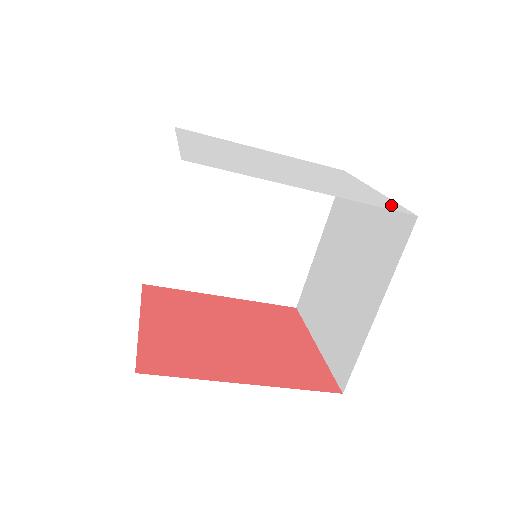
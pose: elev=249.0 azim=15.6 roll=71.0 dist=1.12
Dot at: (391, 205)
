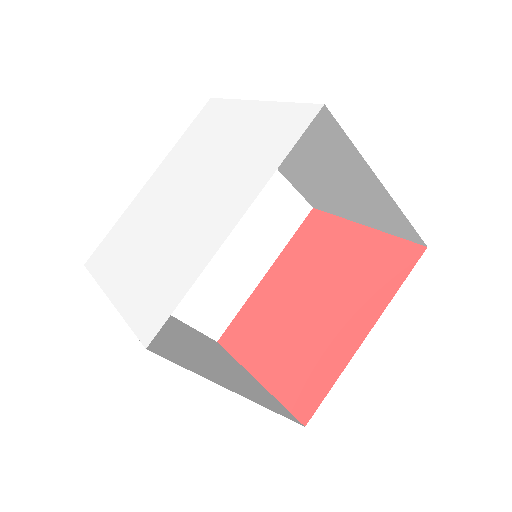
Dot at: (293, 121)
